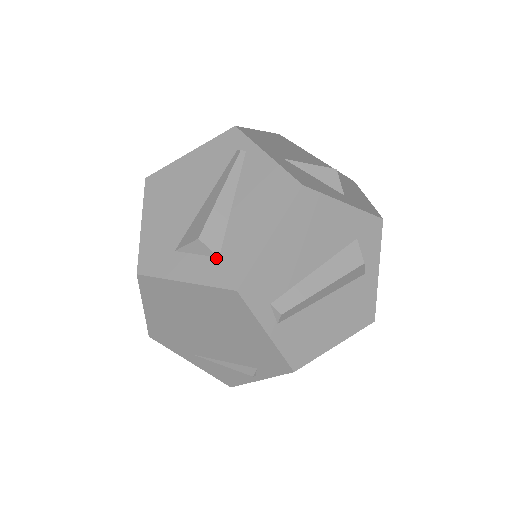
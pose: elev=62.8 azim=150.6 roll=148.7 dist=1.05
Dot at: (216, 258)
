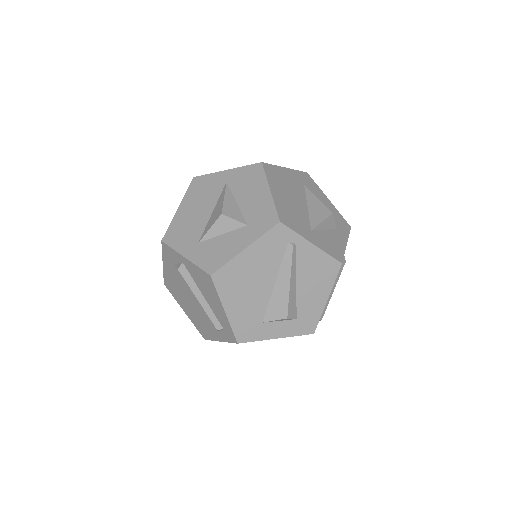
Dot at: (295, 320)
